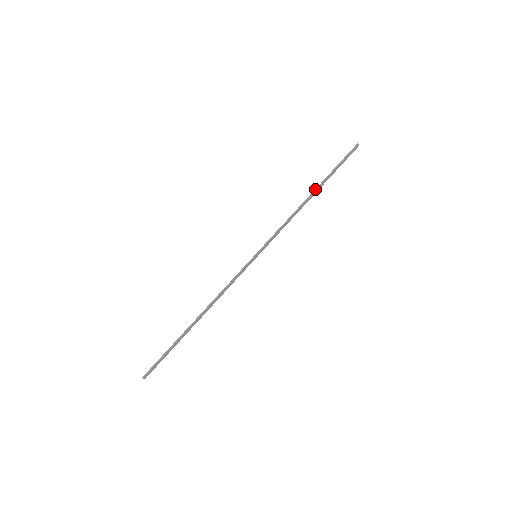
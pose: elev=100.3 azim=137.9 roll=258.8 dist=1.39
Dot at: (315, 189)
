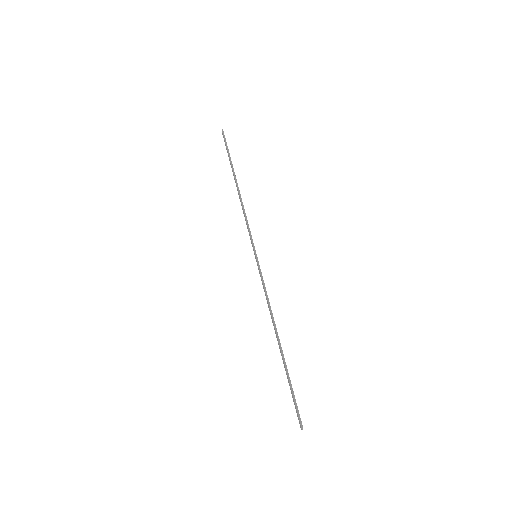
Dot at: (234, 178)
